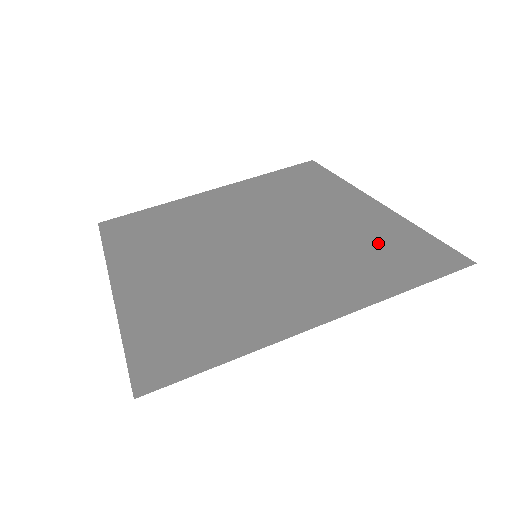
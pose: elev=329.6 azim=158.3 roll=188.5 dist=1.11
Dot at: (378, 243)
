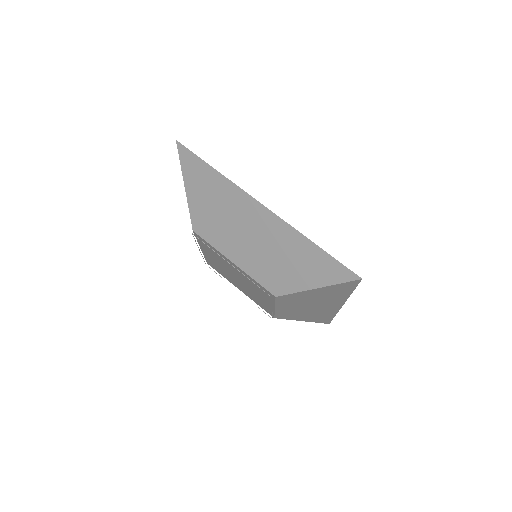
Dot at: occluded
